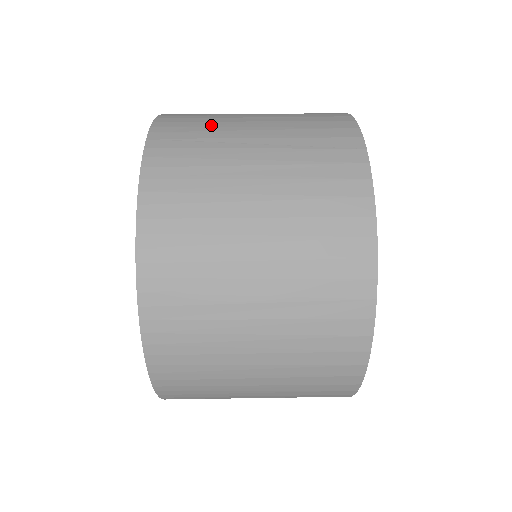
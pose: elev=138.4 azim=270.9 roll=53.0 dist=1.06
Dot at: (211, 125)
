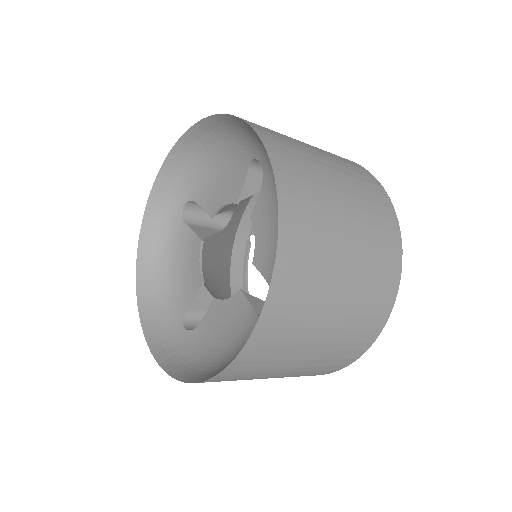
Dot at: (288, 139)
